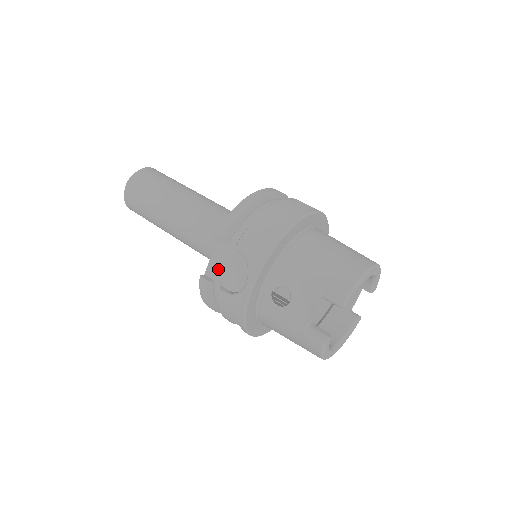
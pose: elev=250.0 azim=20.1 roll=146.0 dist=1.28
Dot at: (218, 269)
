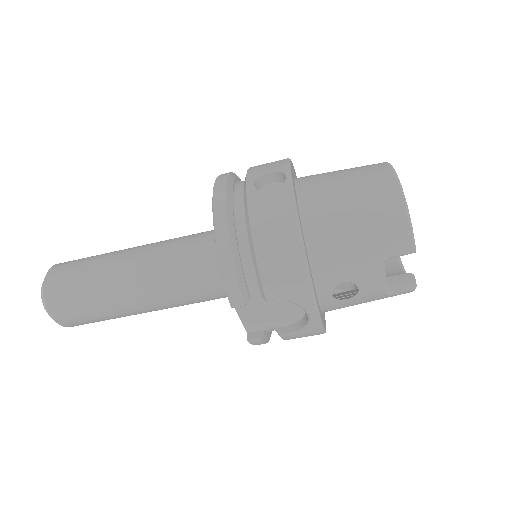
Dot at: (258, 321)
